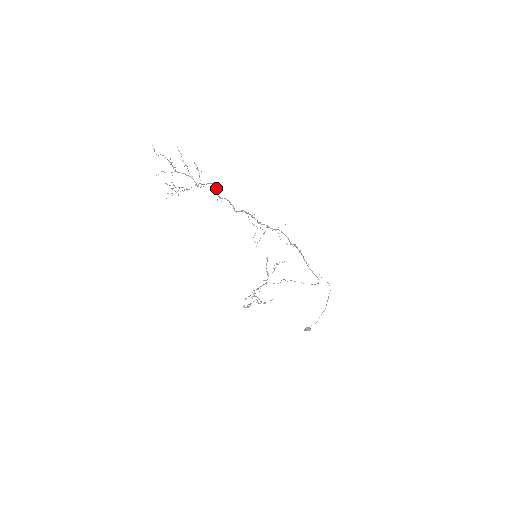
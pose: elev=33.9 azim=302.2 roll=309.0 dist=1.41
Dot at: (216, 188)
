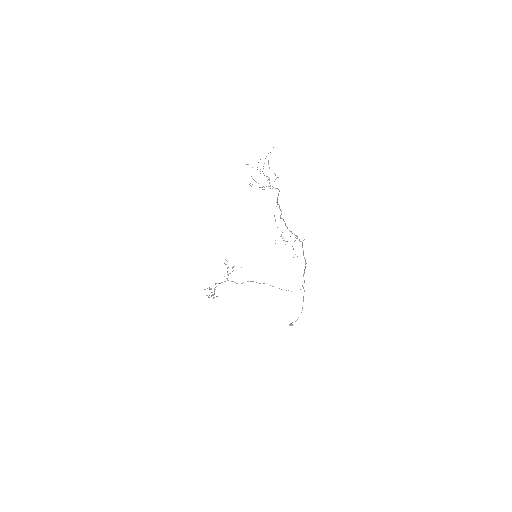
Dot at: occluded
